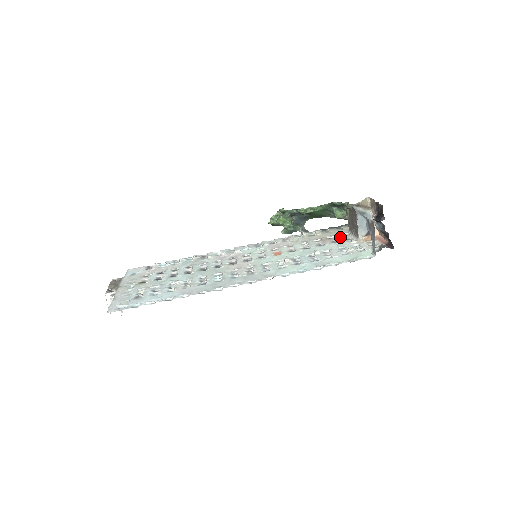
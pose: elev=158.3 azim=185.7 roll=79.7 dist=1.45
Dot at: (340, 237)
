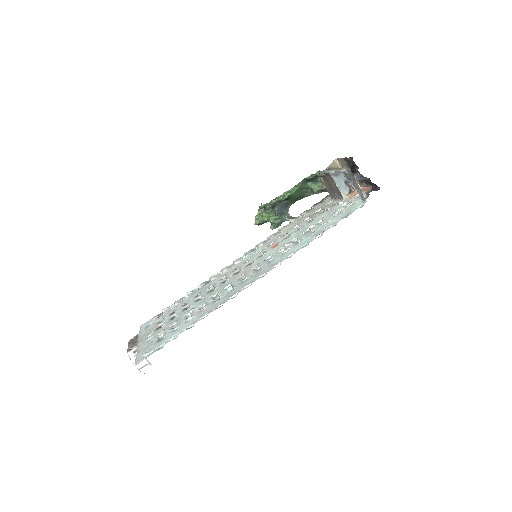
Dot at: (326, 206)
